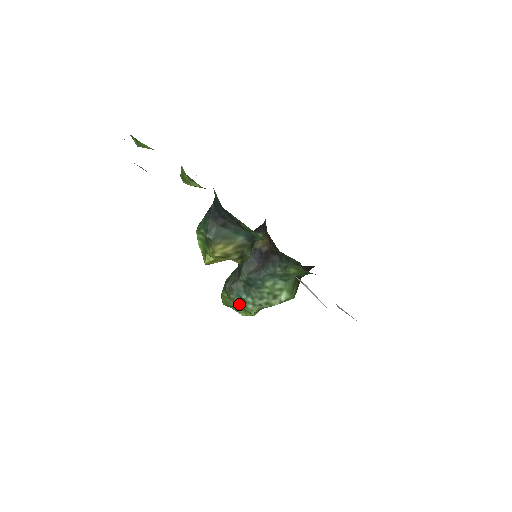
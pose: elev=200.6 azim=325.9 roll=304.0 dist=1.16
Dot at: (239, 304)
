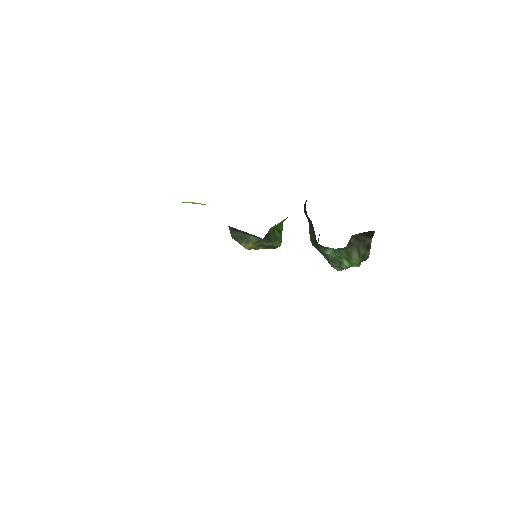
Dot at: occluded
